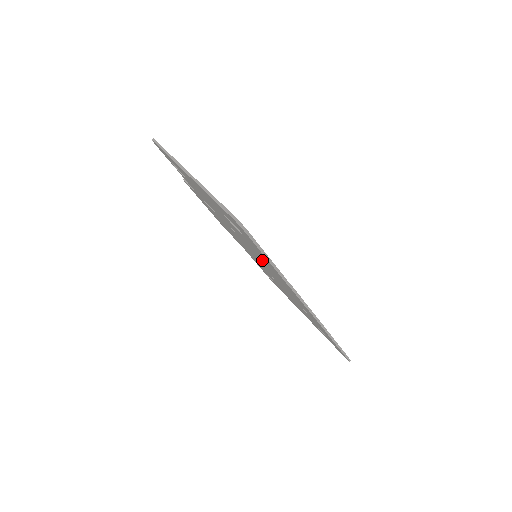
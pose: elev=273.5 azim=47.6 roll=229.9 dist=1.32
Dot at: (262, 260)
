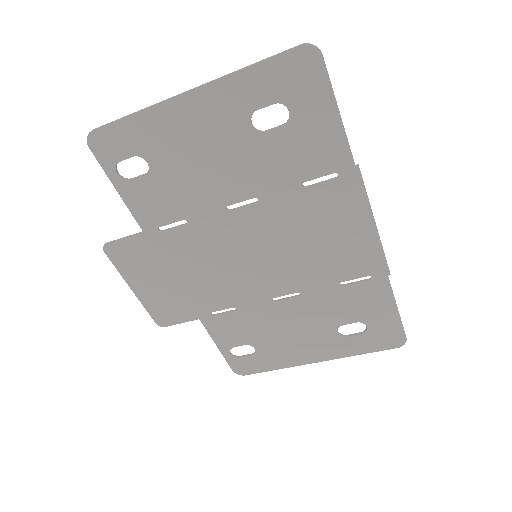
Dot at: (295, 195)
